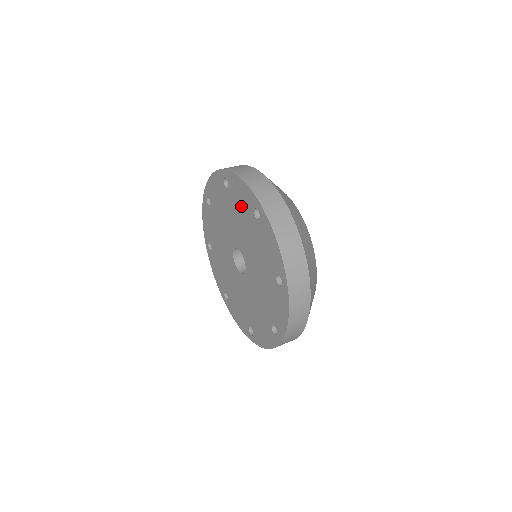
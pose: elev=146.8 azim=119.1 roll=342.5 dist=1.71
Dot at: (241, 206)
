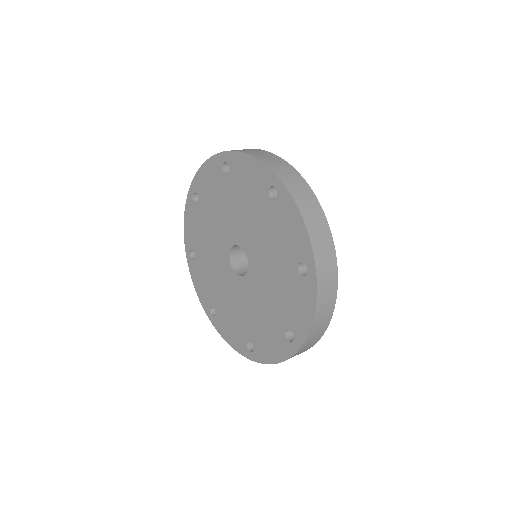
Dot at: (282, 236)
